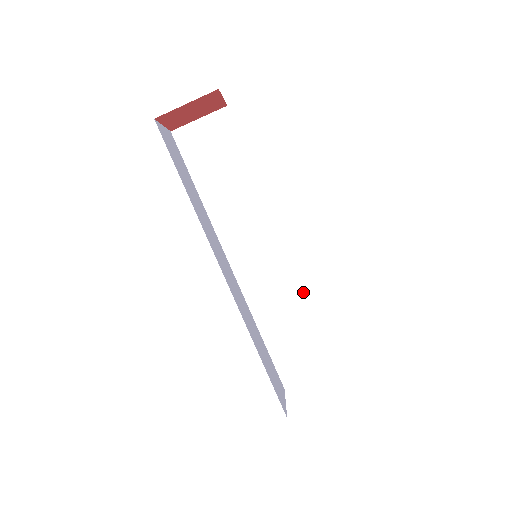
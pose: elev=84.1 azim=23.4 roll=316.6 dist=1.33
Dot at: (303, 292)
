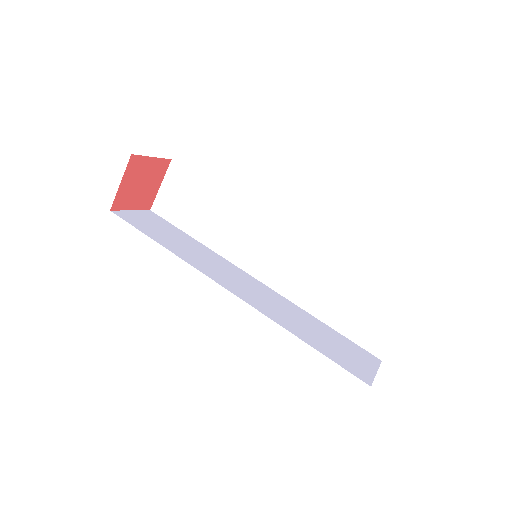
Dot at: (330, 258)
